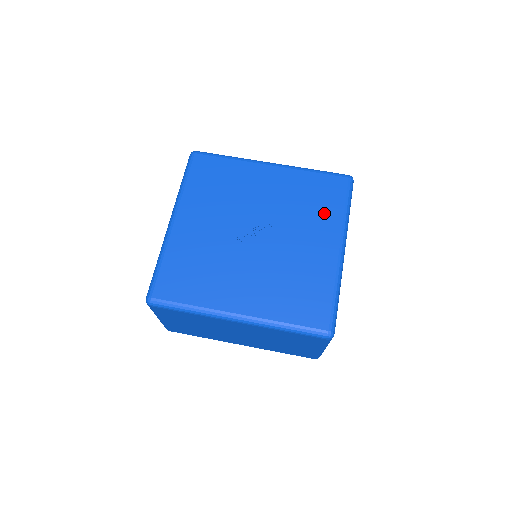
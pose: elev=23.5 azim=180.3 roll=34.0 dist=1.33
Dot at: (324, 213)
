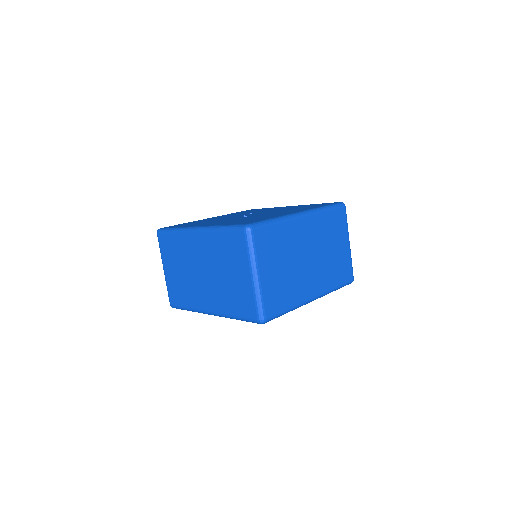
Dot at: (264, 209)
